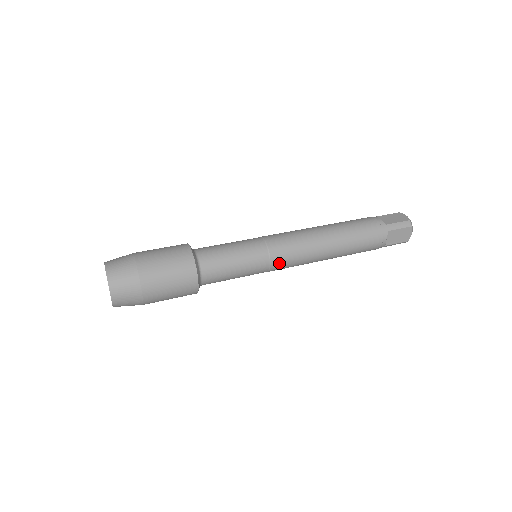
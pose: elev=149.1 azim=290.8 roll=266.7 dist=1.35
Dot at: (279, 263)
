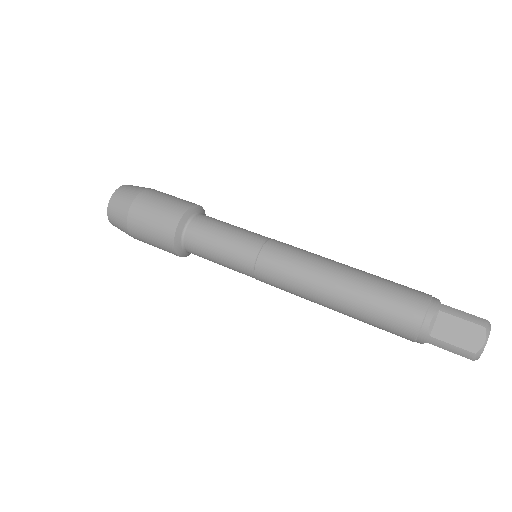
Dot at: occluded
